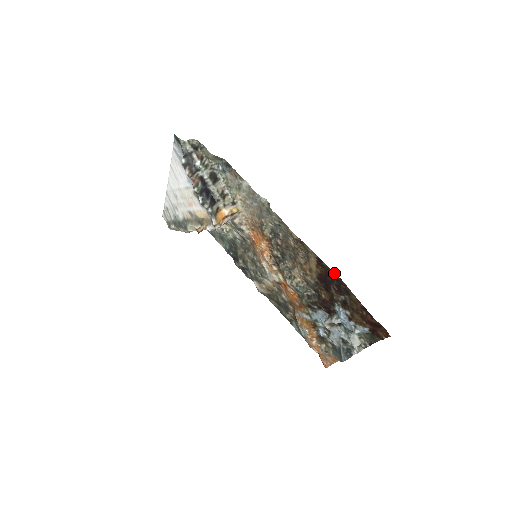
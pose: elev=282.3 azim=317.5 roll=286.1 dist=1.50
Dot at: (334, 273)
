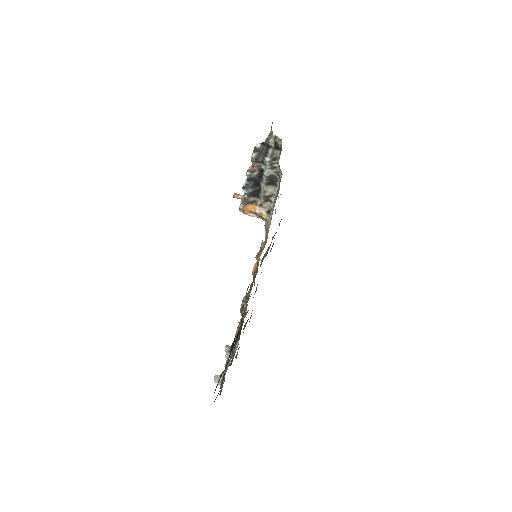
Dot at: occluded
